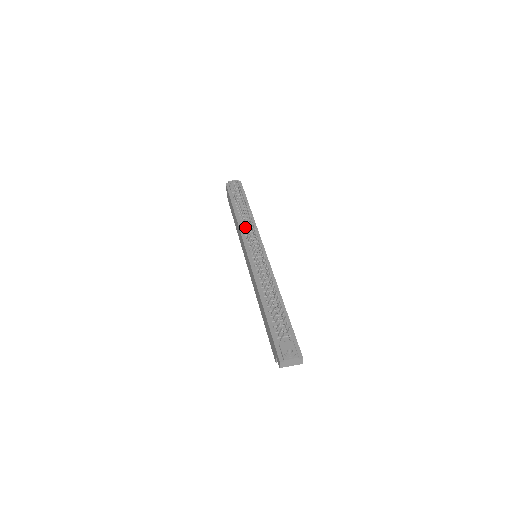
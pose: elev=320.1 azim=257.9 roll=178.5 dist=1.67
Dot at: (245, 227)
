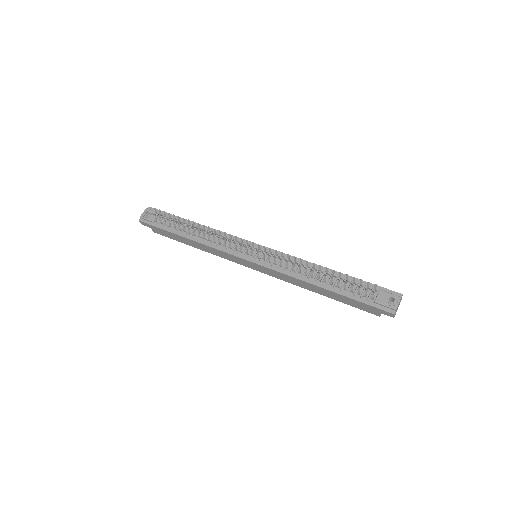
Dot at: (215, 242)
